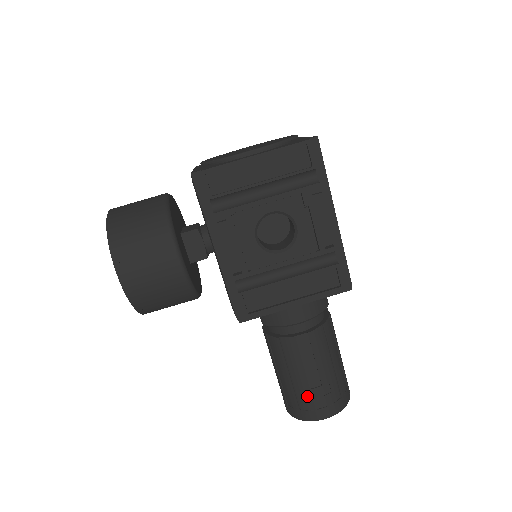
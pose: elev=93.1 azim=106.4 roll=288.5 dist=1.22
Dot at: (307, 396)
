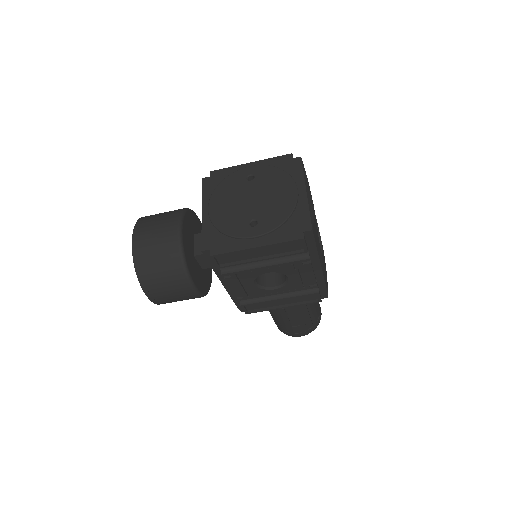
Dot at: (289, 329)
